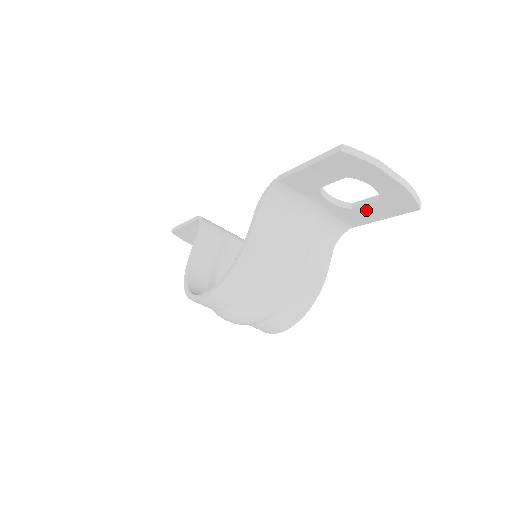
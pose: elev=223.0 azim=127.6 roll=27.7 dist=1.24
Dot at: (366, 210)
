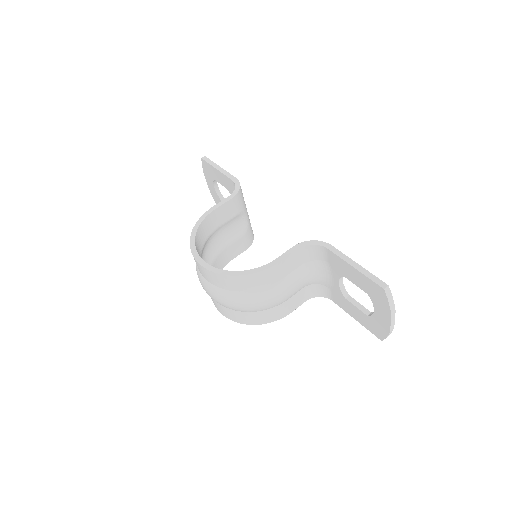
Dot at: (353, 308)
